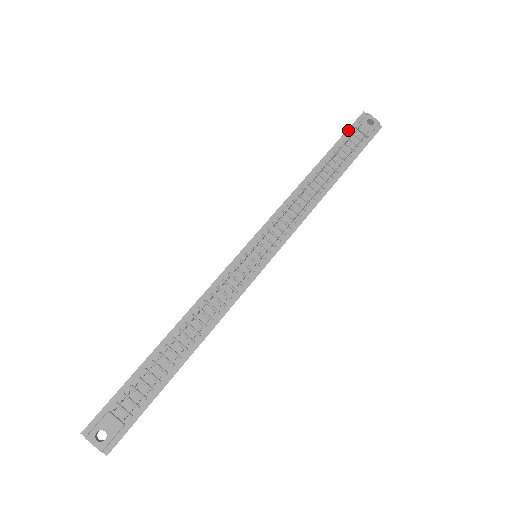
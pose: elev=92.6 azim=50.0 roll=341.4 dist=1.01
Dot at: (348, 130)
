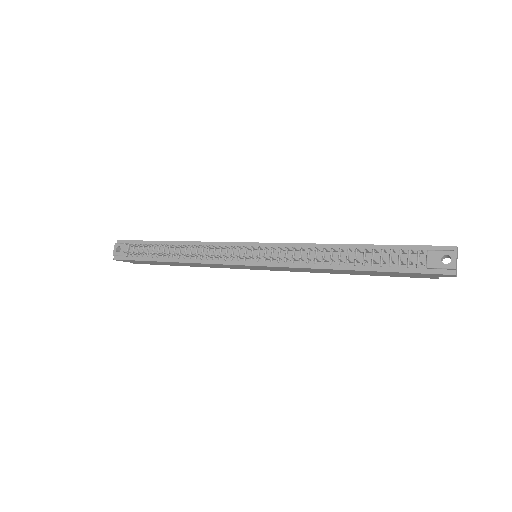
Dot at: (418, 246)
